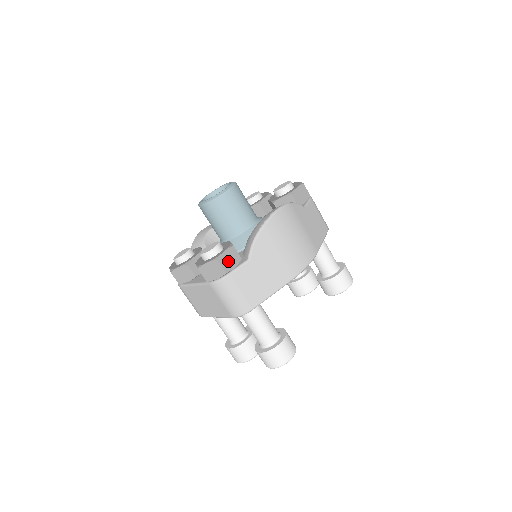
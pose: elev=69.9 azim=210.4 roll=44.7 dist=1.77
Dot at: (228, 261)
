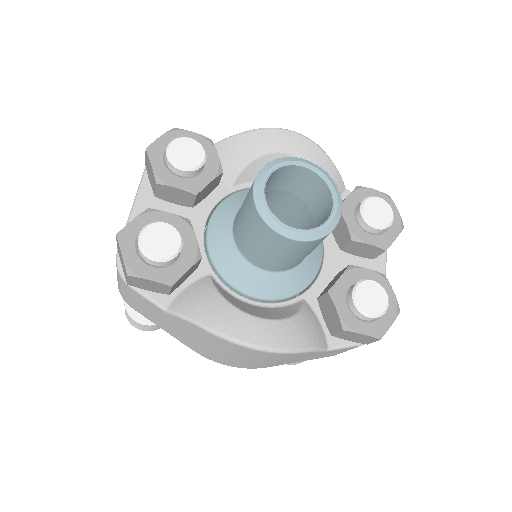
Dot at: (144, 284)
